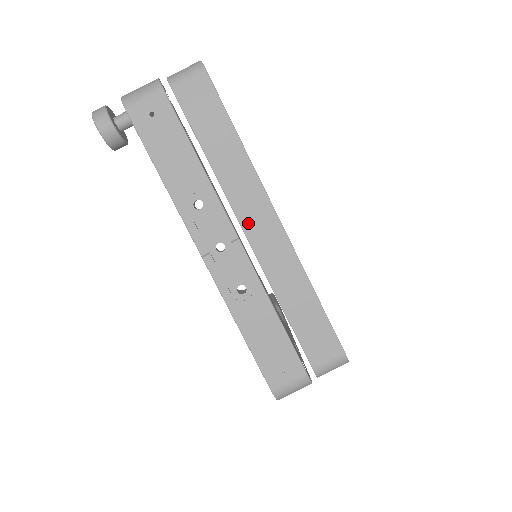
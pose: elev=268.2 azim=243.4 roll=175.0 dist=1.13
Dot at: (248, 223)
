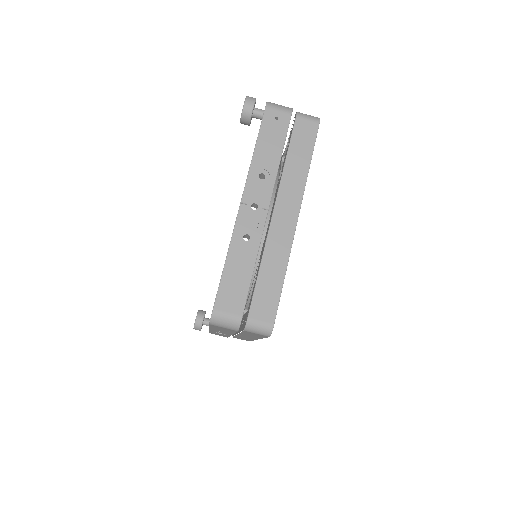
Dot at: (280, 207)
